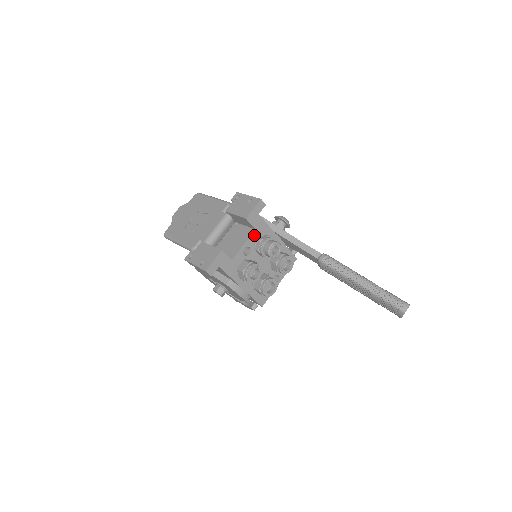
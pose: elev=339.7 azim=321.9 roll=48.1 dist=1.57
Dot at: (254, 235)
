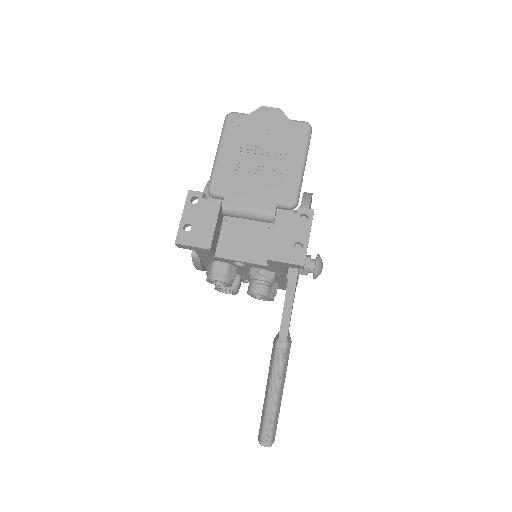
Dot at: (262, 266)
